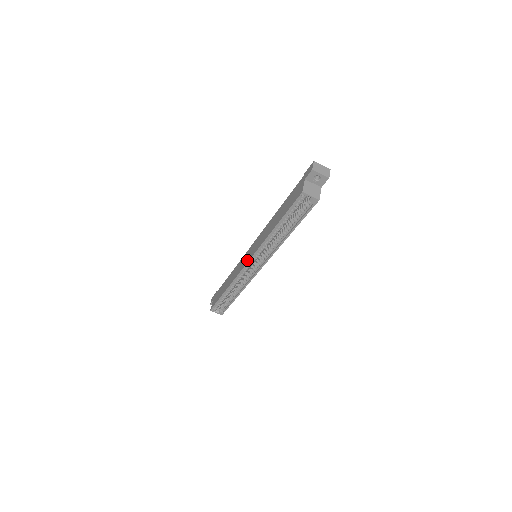
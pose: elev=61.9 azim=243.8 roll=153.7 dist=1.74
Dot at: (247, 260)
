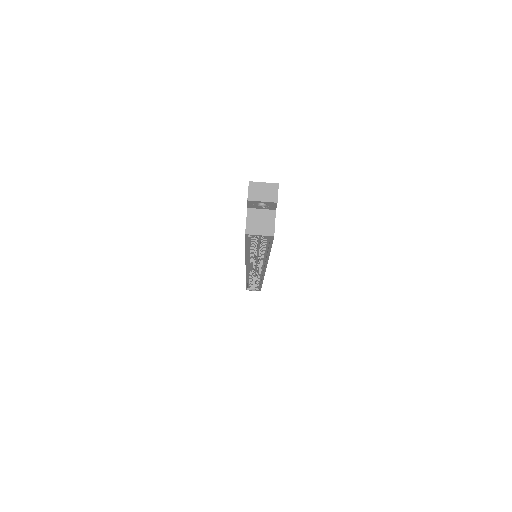
Dot at: occluded
